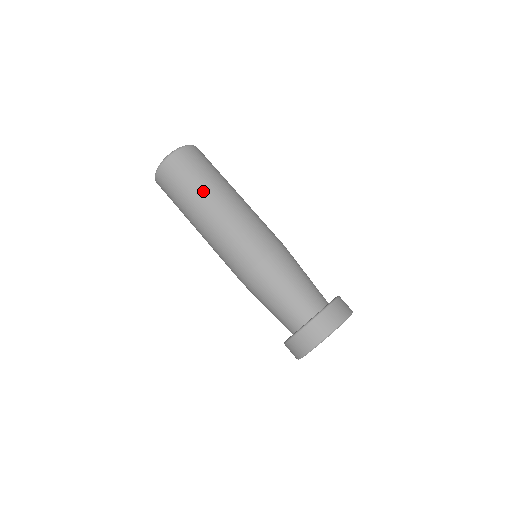
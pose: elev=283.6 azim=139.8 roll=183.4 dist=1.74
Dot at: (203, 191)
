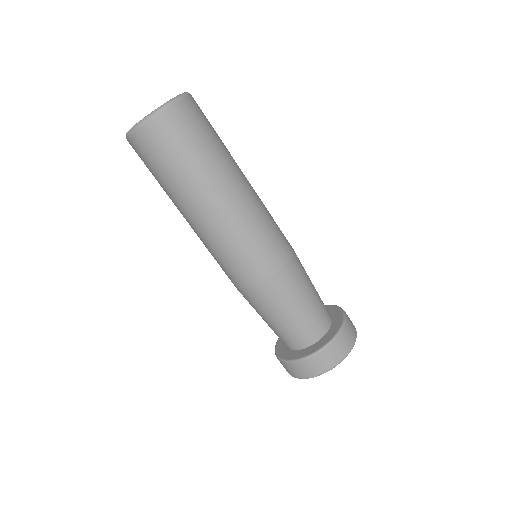
Dot at: (191, 185)
